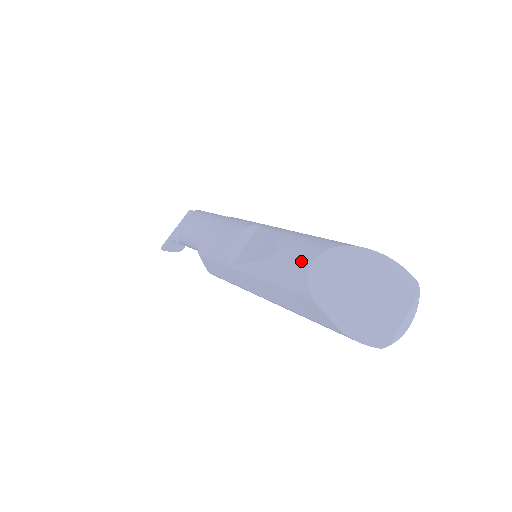
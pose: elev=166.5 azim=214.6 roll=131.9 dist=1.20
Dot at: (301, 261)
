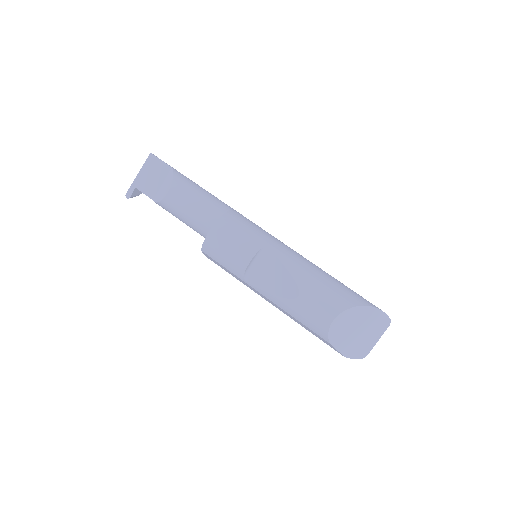
Dot at: (323, 317)
